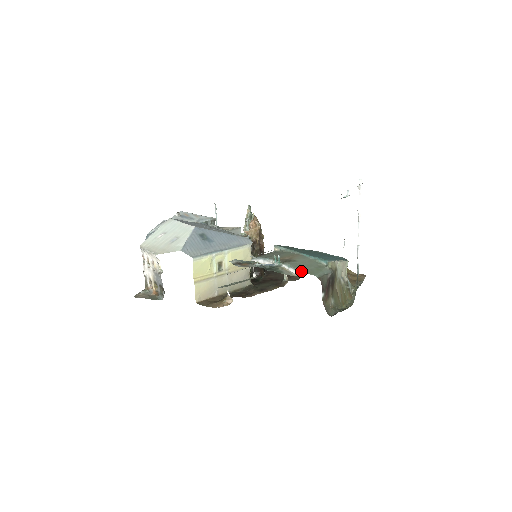
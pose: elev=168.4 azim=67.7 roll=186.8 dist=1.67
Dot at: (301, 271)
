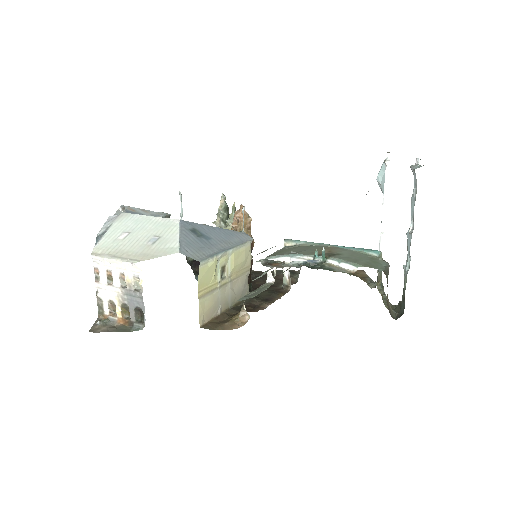
Dot at: (361, 265)
